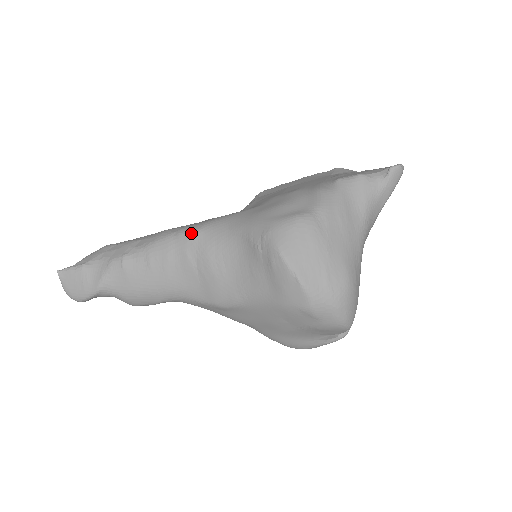
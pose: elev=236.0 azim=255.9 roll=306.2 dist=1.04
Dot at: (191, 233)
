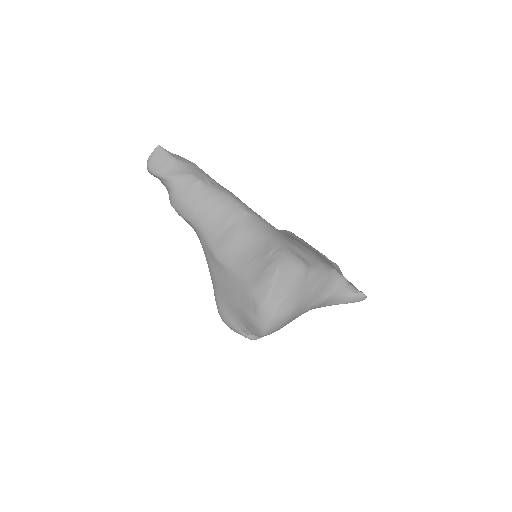
Dot at: (245, 210)
